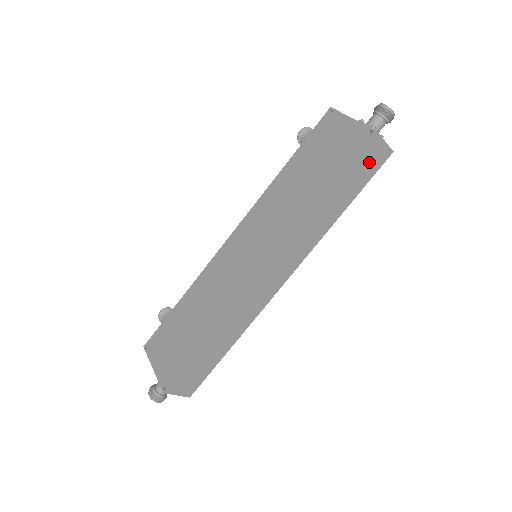
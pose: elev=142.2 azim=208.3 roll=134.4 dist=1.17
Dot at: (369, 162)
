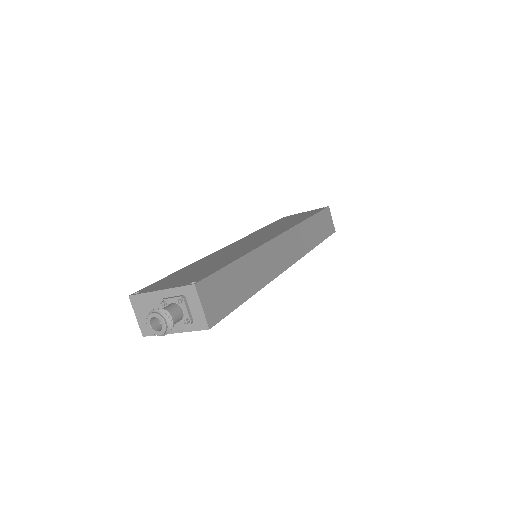
Dot at: (327, 223)
